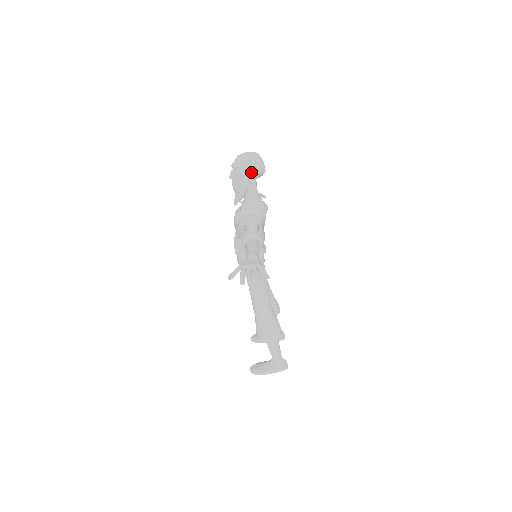
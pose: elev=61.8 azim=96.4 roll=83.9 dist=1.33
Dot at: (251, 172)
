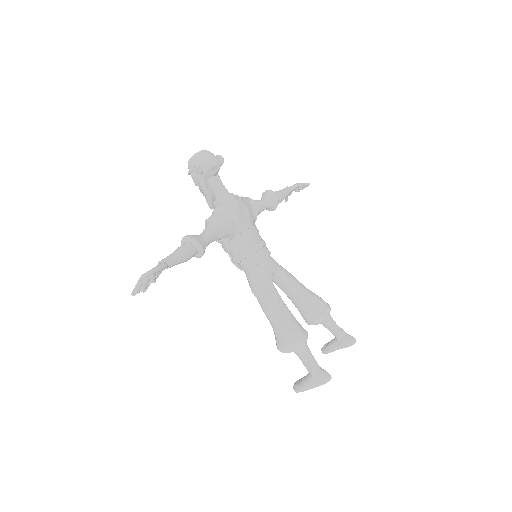
Dot at: (198, 172)
